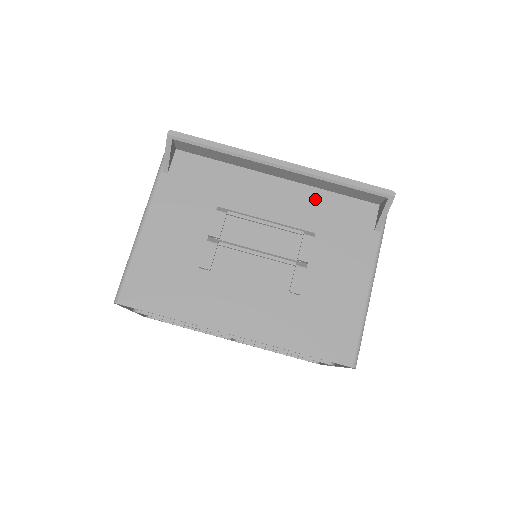
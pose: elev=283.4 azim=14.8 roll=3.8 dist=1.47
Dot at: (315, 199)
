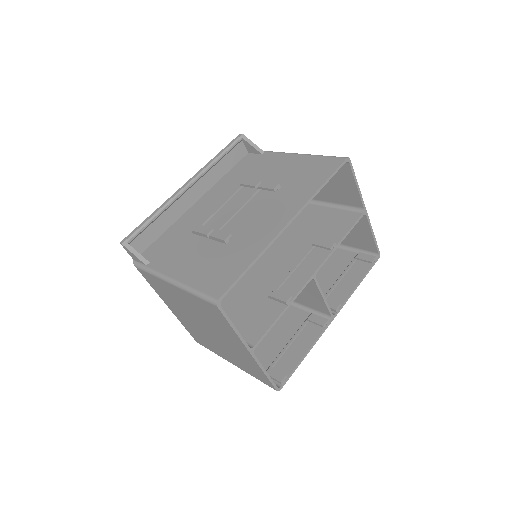
Dot at: (224, 183)
